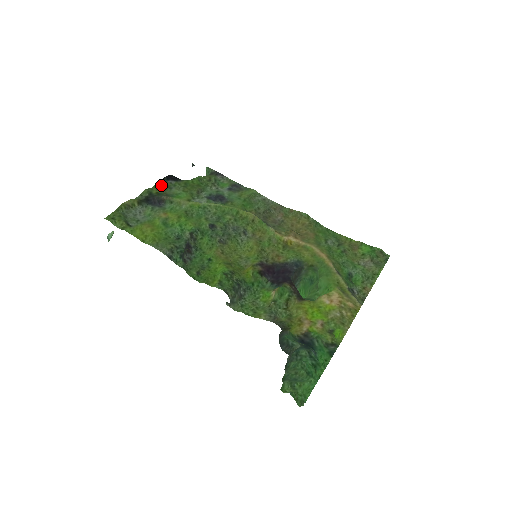
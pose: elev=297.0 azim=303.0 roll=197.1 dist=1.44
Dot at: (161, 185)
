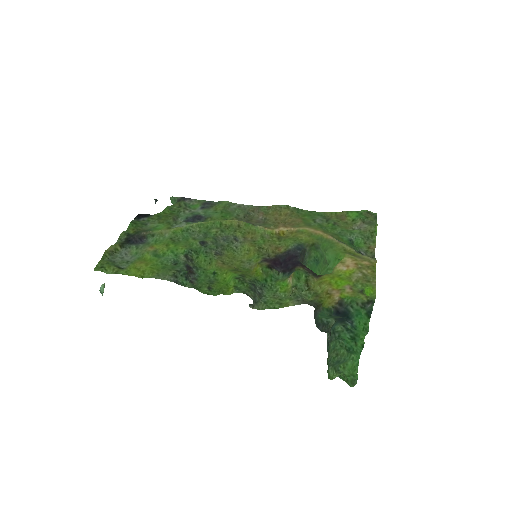
Dot at: (135, 224)
